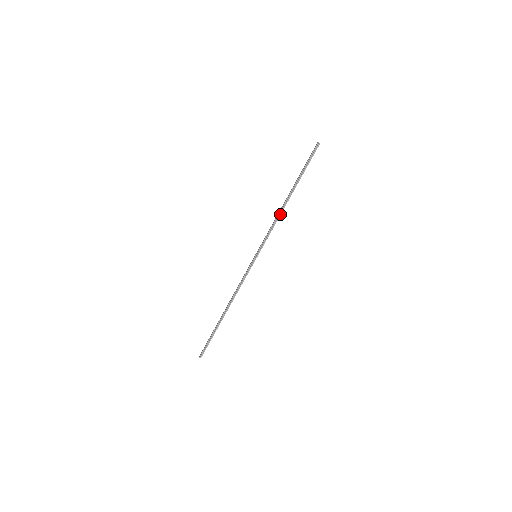
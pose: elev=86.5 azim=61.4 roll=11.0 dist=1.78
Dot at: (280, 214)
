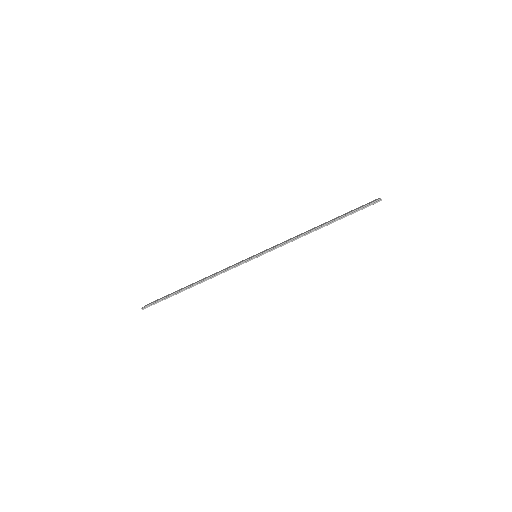
Dot at: (304, 235)
